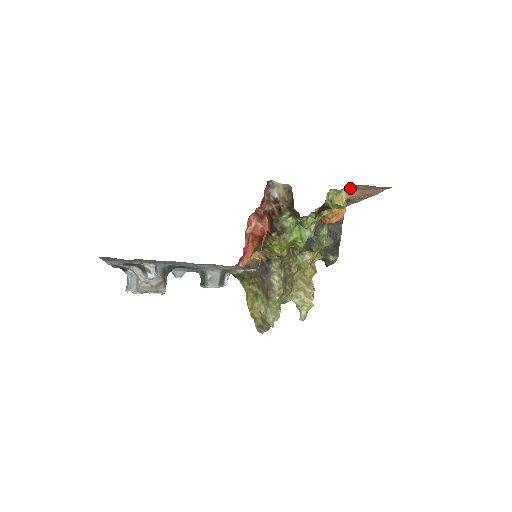
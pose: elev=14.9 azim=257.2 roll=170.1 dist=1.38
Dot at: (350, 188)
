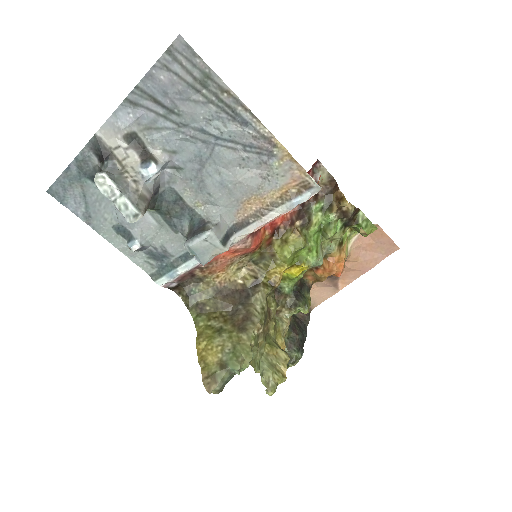
Dot at: (358, 240)
